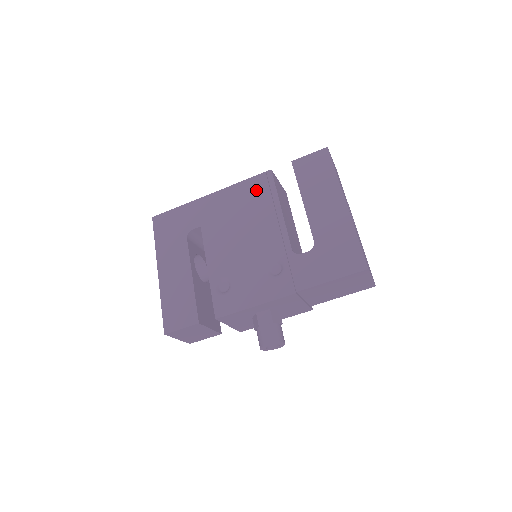
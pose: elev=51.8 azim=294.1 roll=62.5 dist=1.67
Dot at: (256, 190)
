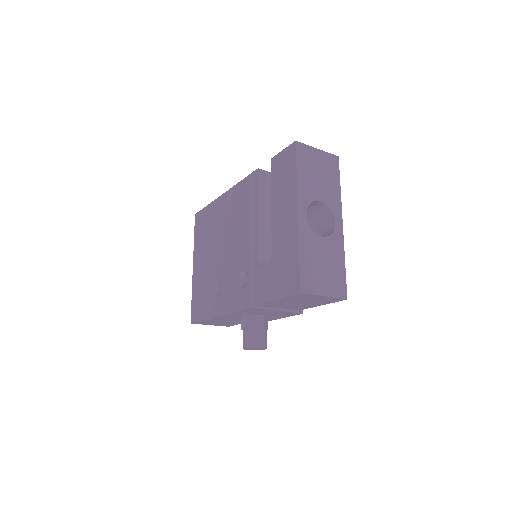
Dot at: (243, 193)
